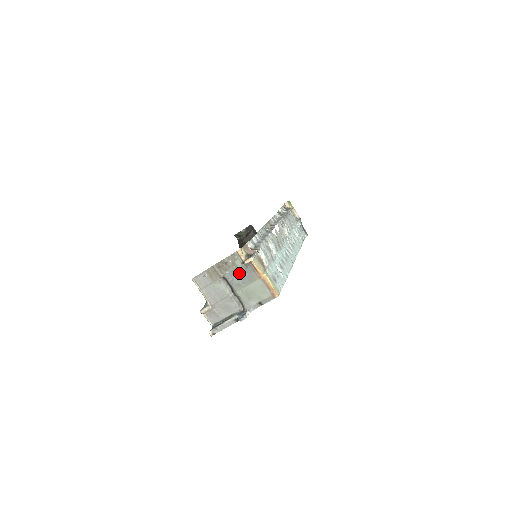
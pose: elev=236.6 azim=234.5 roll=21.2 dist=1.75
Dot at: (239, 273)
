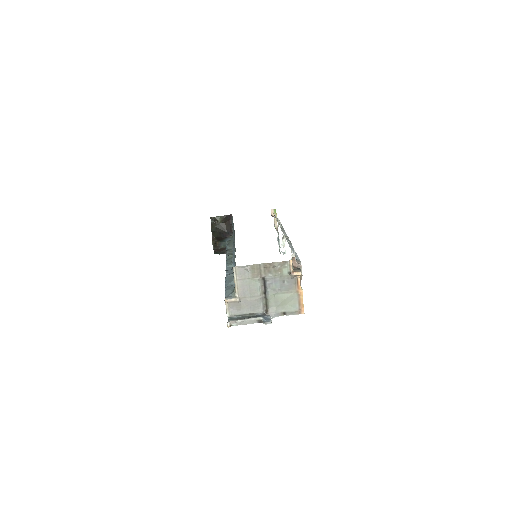
Dot at: (281, 280)
